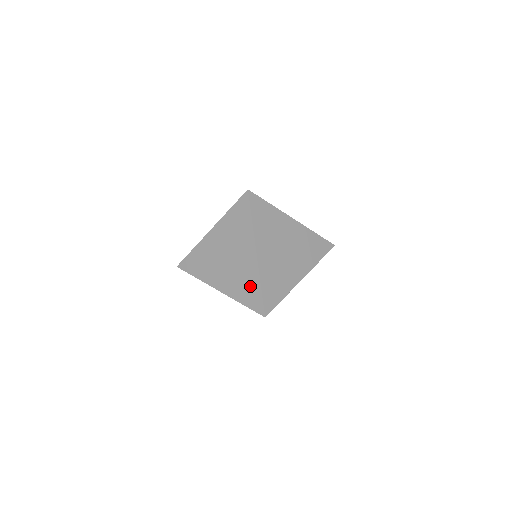
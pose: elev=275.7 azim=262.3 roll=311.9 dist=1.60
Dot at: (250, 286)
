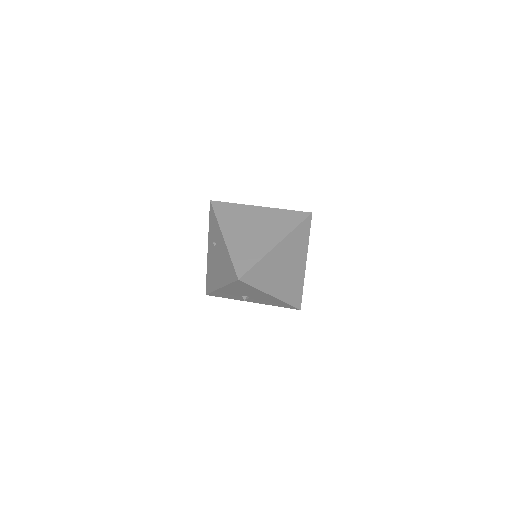
Dot at: (250, 255)
